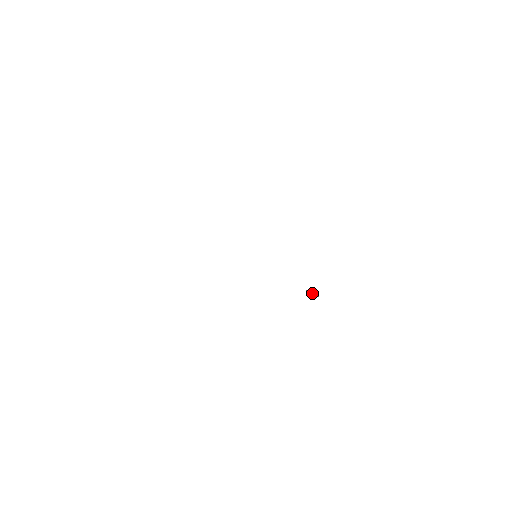
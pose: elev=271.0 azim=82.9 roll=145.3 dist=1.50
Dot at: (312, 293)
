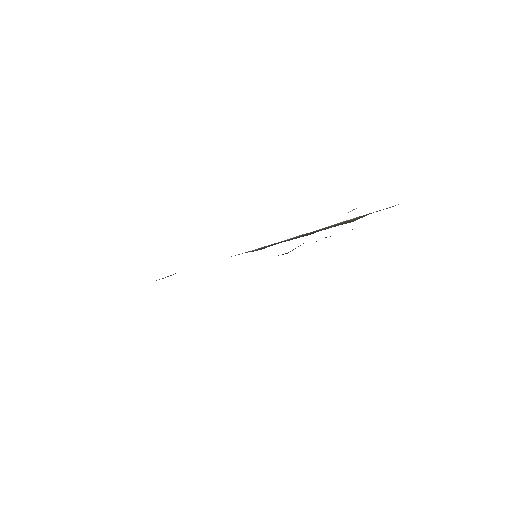
Dot at: occluded
